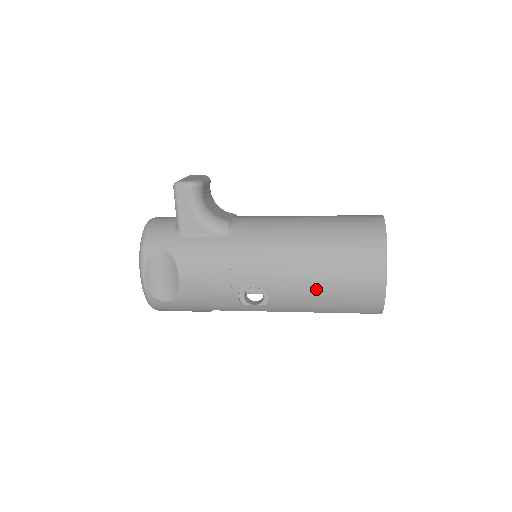
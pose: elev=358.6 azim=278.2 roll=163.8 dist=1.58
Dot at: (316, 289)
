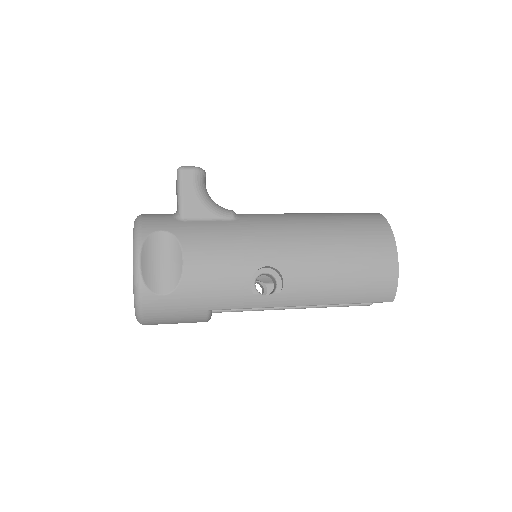
Dot at: (333, 268)
